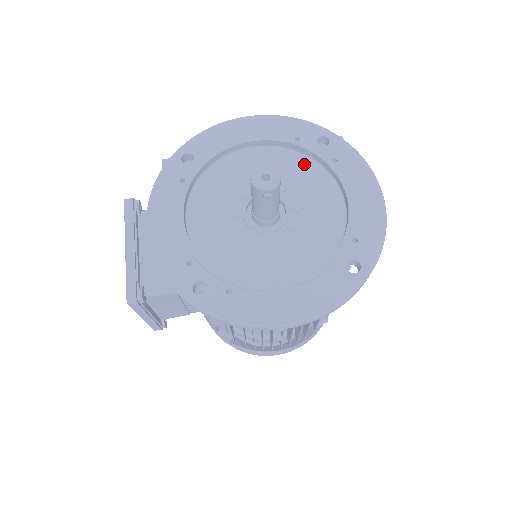
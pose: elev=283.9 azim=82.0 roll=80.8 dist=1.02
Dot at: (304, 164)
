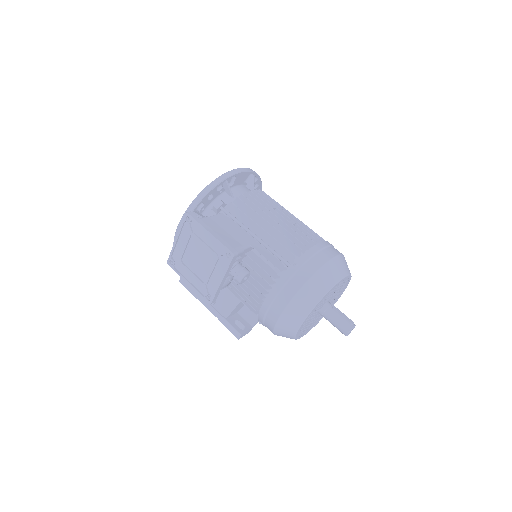
Dot at: occluded
